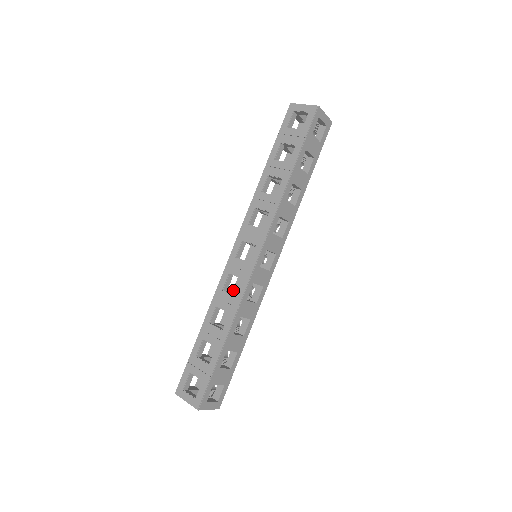
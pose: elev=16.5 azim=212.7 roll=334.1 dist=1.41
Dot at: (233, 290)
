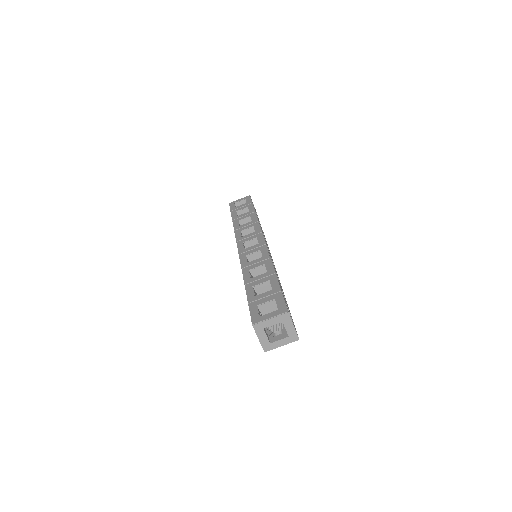
Dot at: occluded
